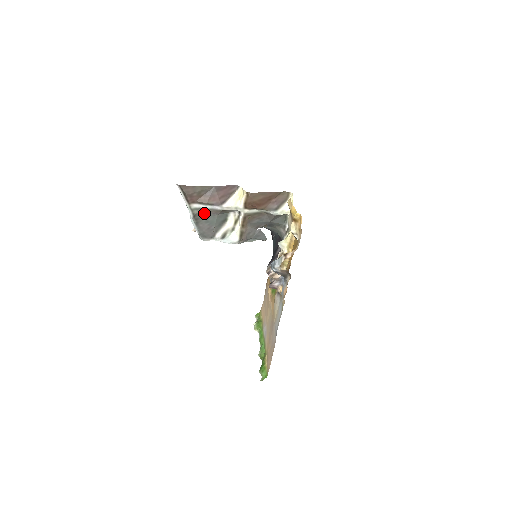
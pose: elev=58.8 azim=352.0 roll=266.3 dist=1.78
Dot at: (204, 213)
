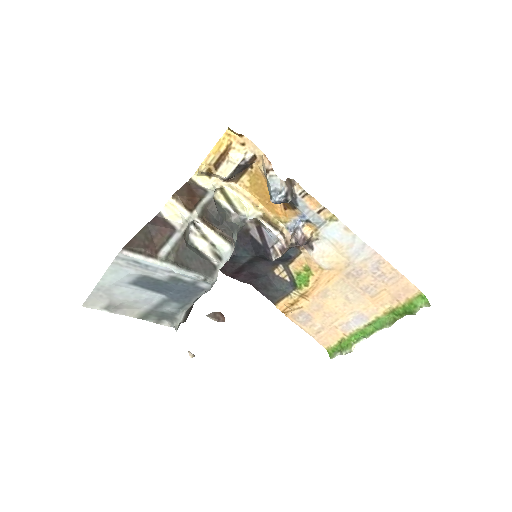
Dot at: (177, 255)
